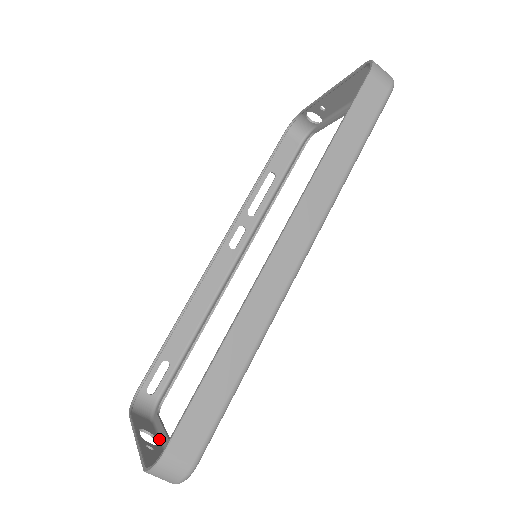
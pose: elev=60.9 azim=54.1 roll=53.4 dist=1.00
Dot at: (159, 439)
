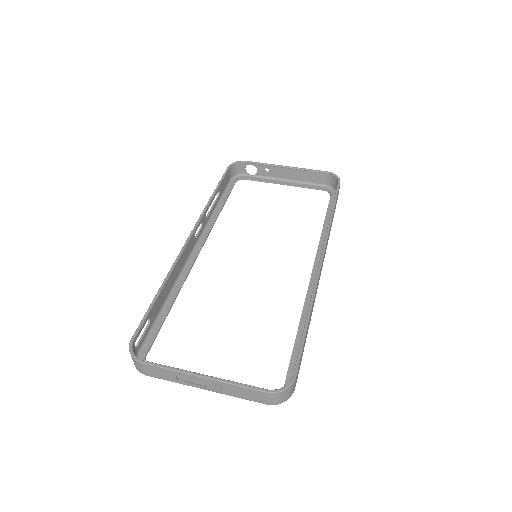
Dot at: (192, 383)
